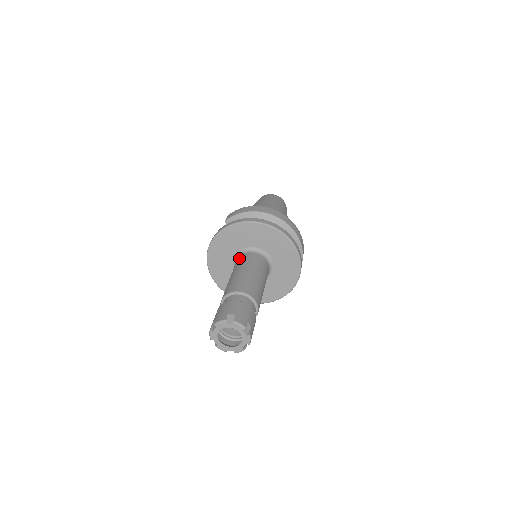
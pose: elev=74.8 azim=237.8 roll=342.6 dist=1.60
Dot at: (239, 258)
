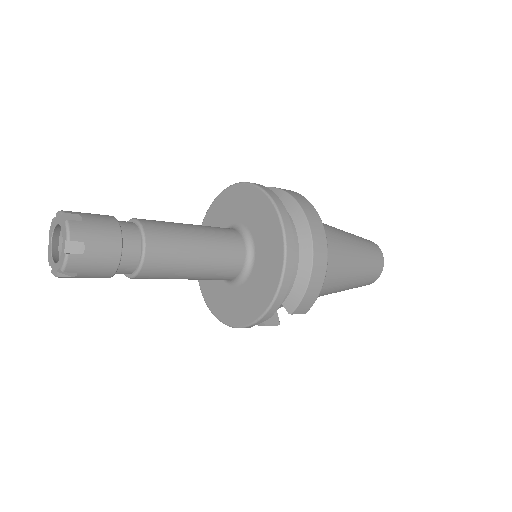
Dot at: occluded
